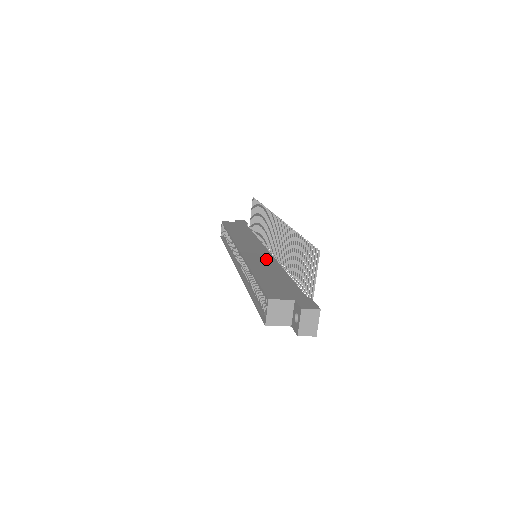
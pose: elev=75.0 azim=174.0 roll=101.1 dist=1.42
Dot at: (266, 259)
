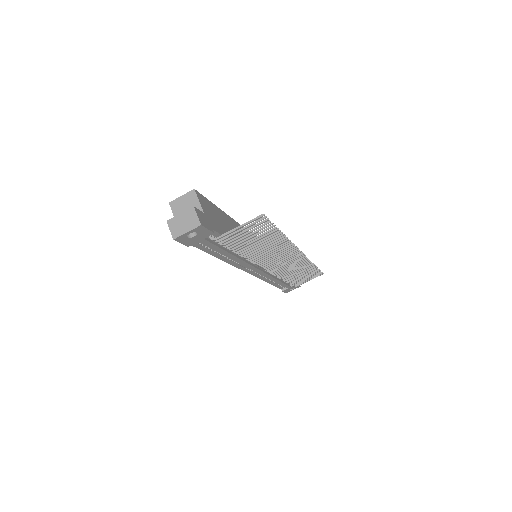
Dot at: occluded
